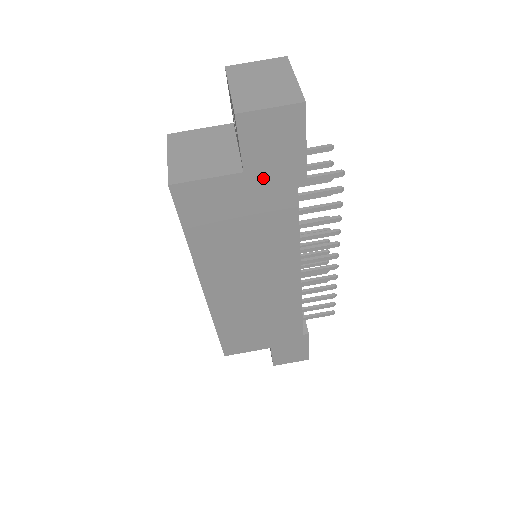
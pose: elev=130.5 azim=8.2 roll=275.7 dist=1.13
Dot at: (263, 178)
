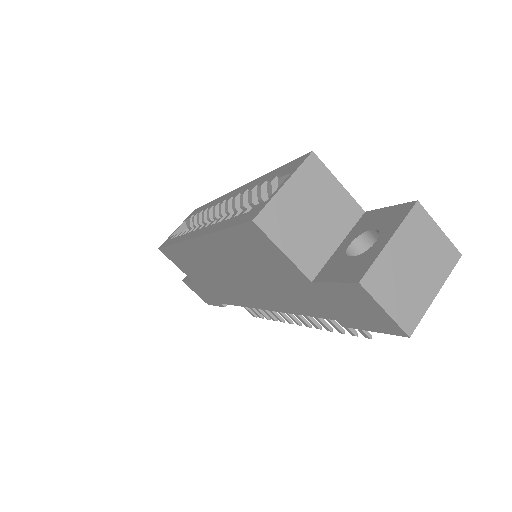
Dot at: (318, 296)
